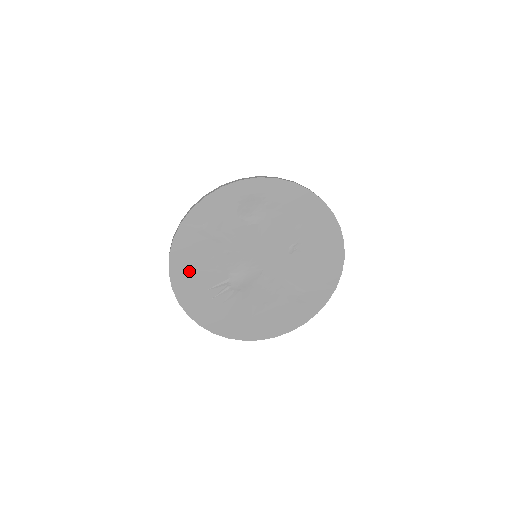
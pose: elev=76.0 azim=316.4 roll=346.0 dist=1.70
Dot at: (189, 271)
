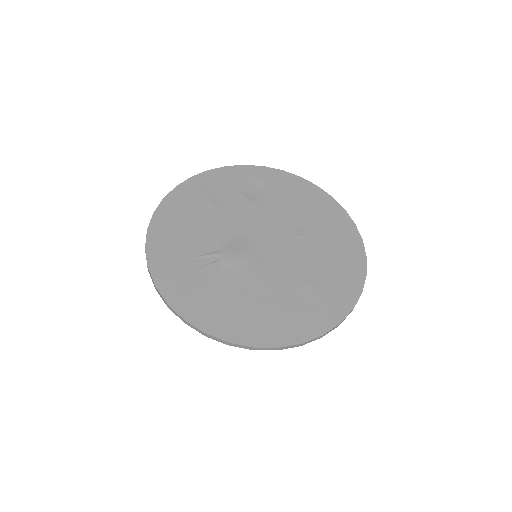
Dot at: (172, 233)
